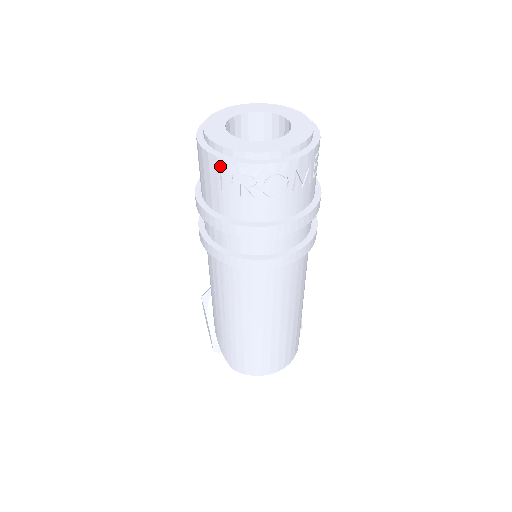
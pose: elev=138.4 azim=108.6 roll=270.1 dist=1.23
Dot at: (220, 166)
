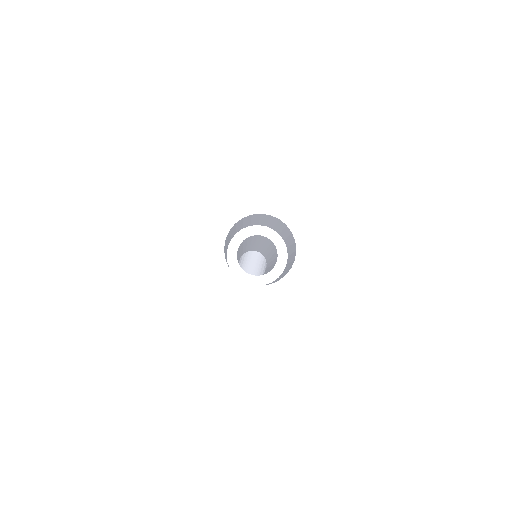
Dot at: (197, 273)
